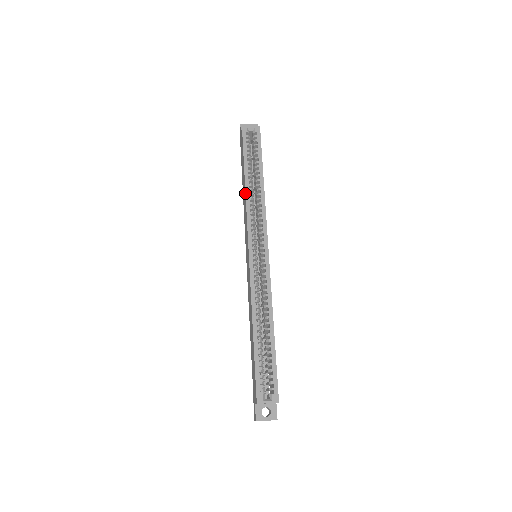
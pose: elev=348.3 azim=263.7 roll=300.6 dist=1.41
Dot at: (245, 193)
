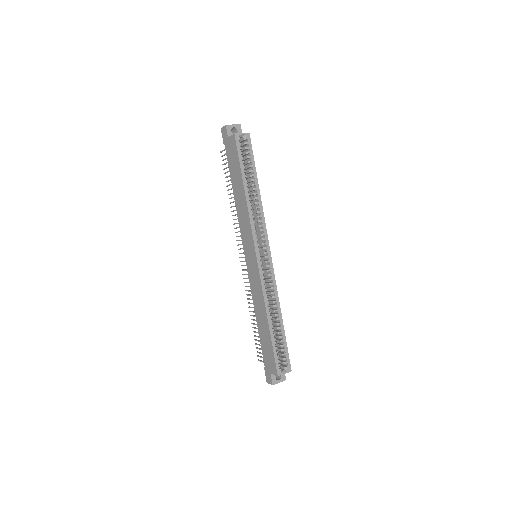
Dot at: (246, 203)
